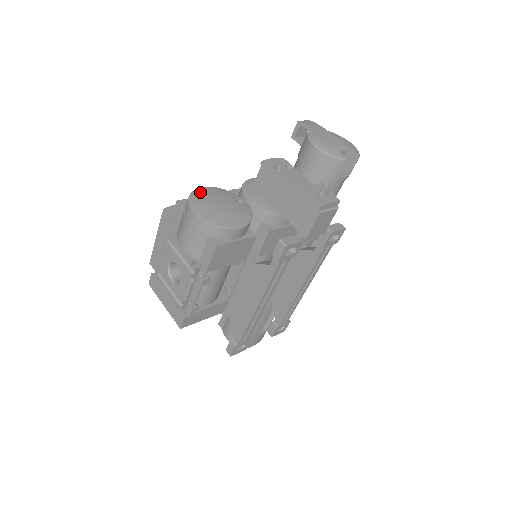
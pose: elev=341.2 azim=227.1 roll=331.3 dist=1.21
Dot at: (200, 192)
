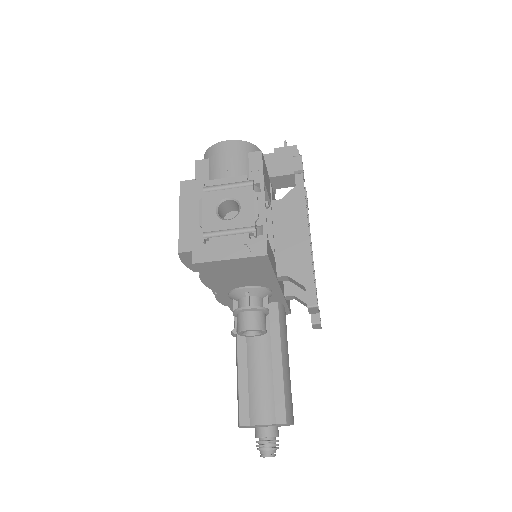
Dot at: occluded
